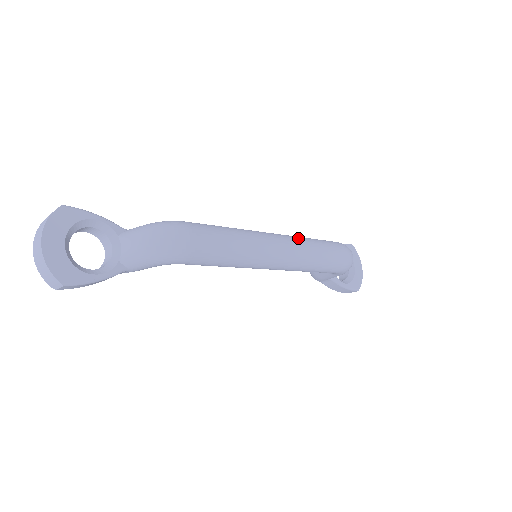
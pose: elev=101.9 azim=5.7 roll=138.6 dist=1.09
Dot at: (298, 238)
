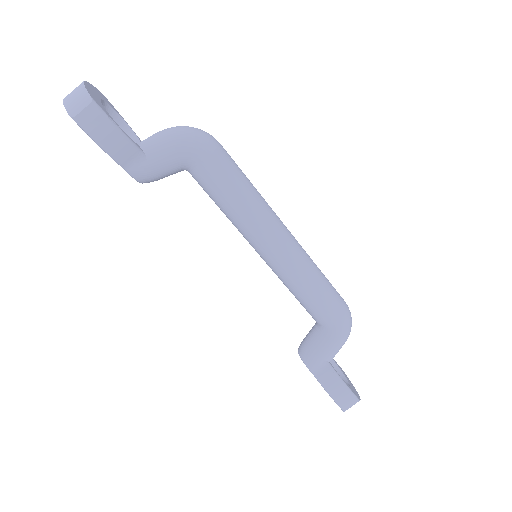
Dot at: occluded
